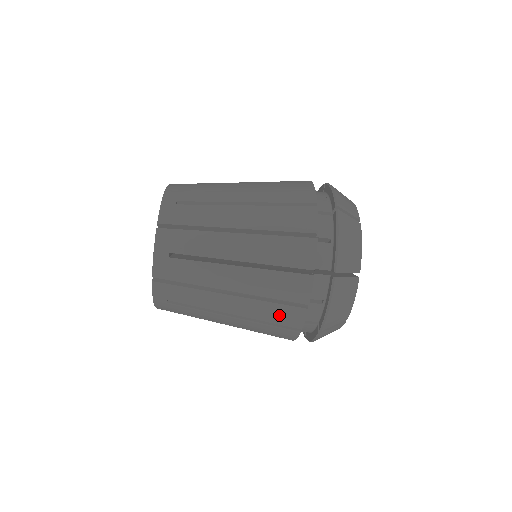
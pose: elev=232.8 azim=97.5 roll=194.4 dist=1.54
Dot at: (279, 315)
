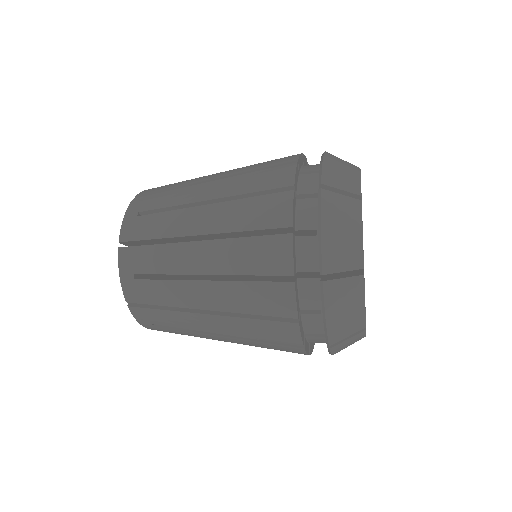
Dot at: occluded
